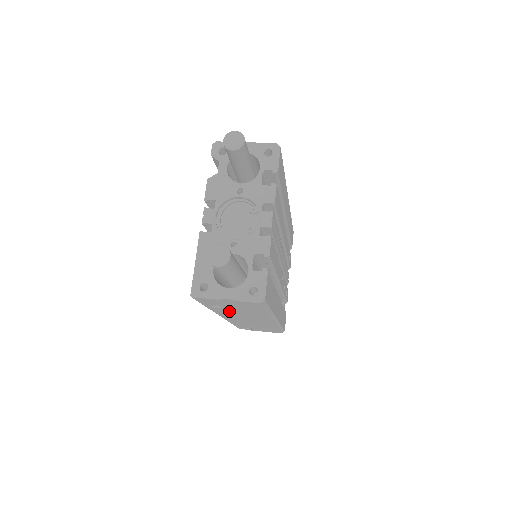
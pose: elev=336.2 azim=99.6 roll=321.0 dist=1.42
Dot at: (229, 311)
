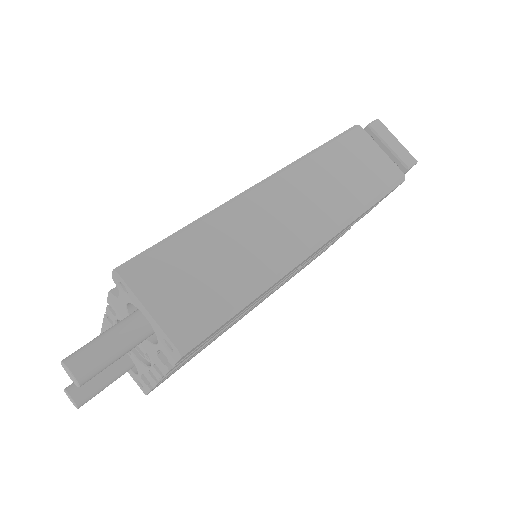
Dot at: occluded
